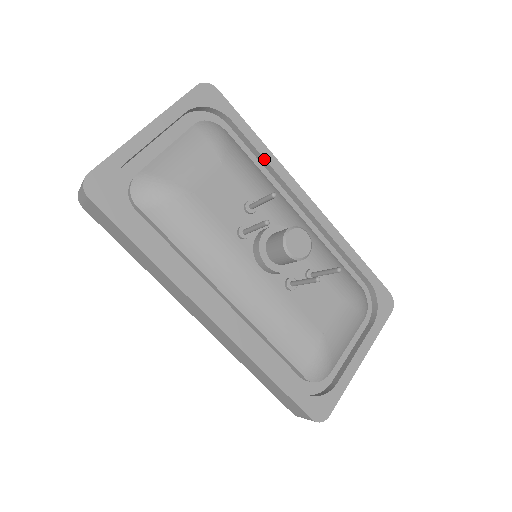
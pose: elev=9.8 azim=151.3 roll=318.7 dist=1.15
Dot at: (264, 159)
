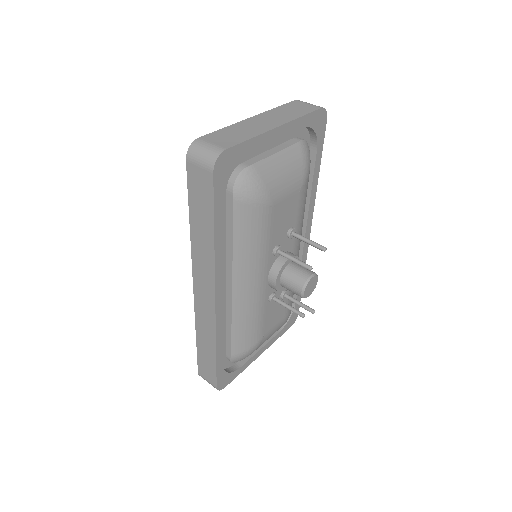
Dot at: (311, 190)
